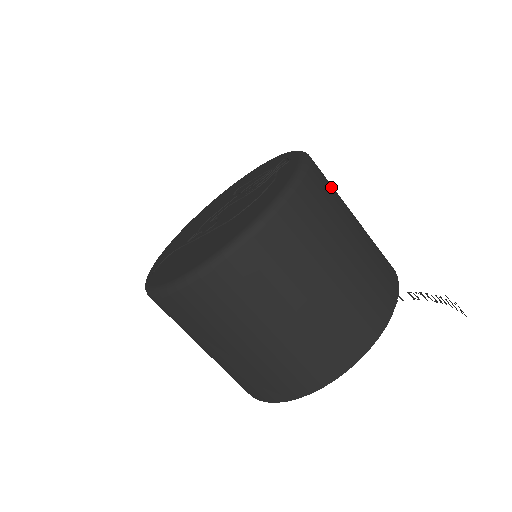
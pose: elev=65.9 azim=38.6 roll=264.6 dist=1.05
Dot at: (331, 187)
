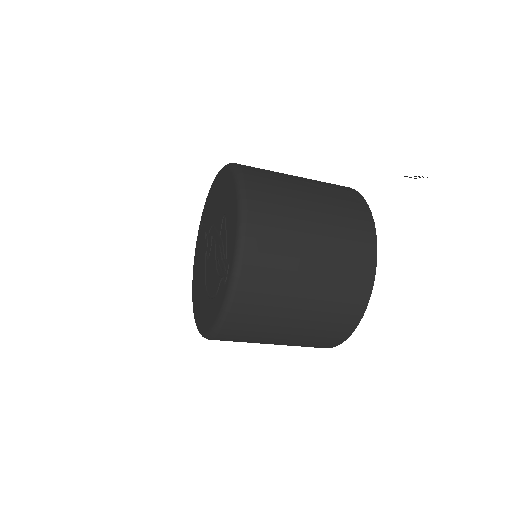
Dot at: (261, 312)
